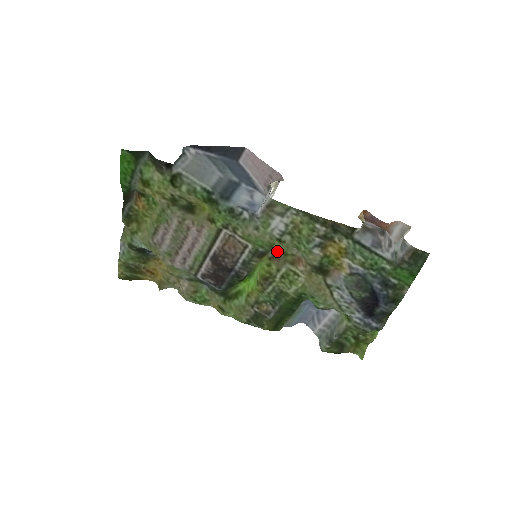
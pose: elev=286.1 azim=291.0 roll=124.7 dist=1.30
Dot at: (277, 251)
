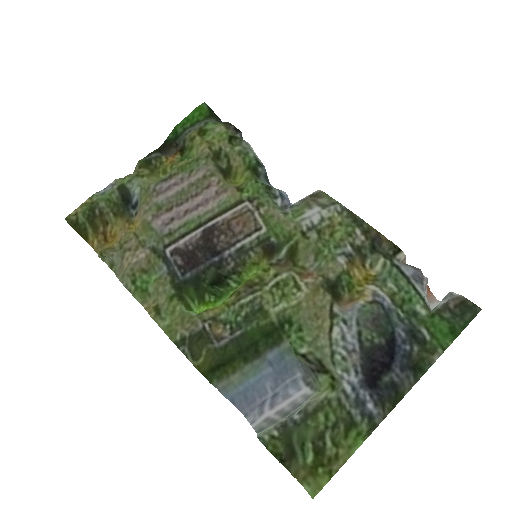
Dot at: (293, 244)
